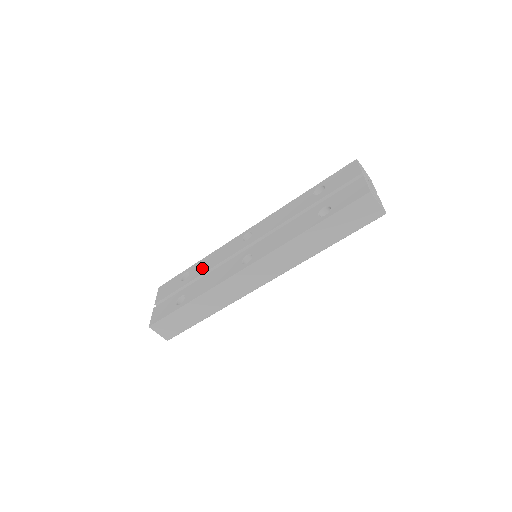
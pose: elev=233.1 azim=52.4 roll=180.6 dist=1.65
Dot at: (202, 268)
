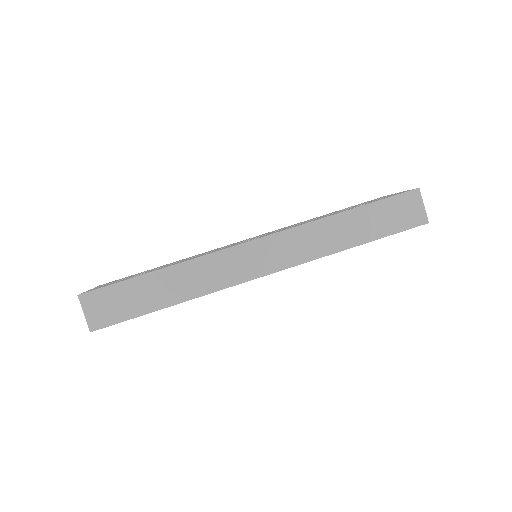
Dot at: (178, 261)
